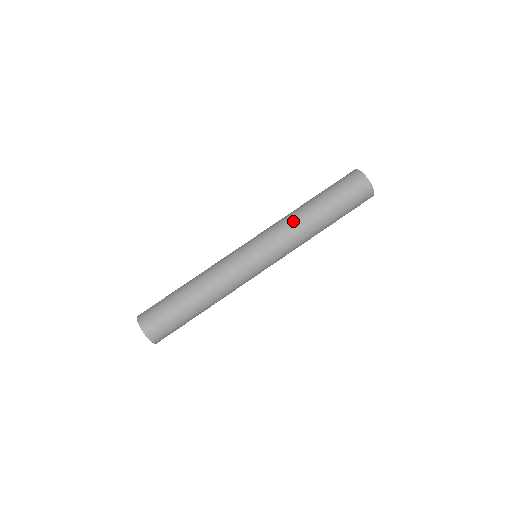
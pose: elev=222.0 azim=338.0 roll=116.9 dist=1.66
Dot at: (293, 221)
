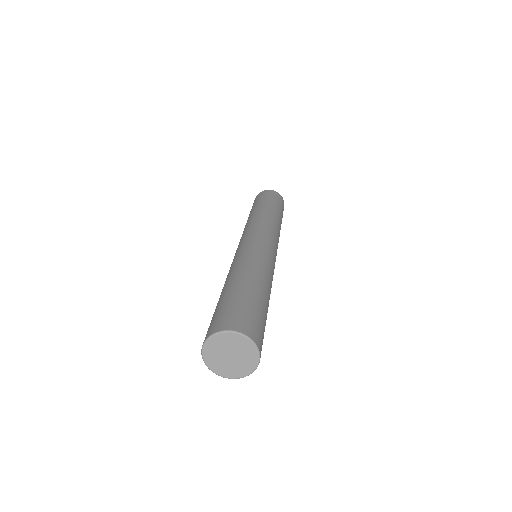
Dot at: (269, 218)
